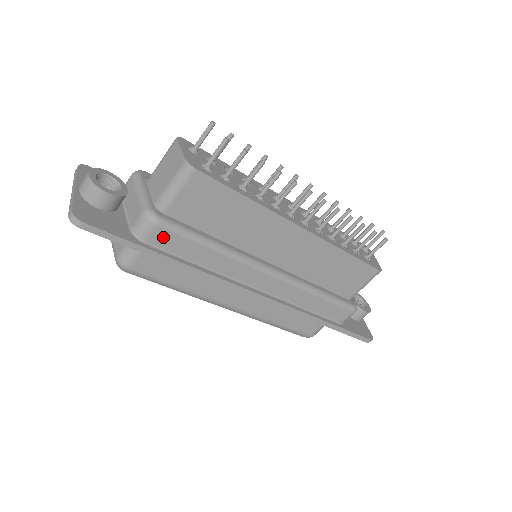
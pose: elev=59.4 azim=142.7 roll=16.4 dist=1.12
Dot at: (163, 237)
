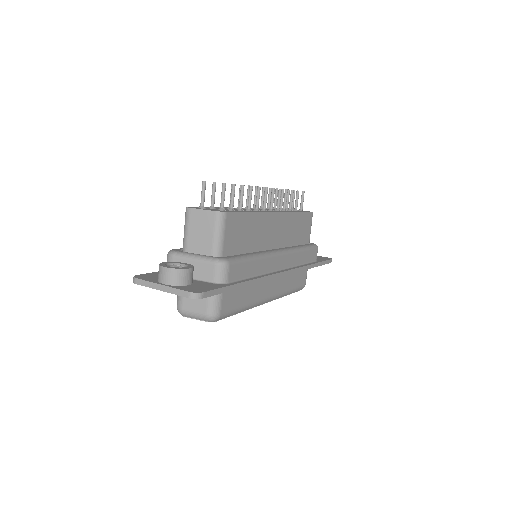
Dot at: (234, 271)
